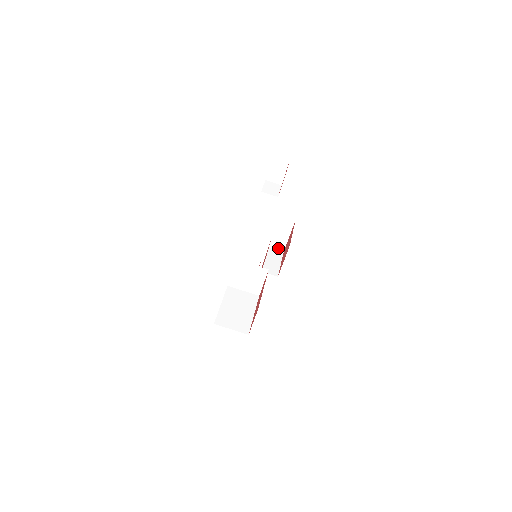
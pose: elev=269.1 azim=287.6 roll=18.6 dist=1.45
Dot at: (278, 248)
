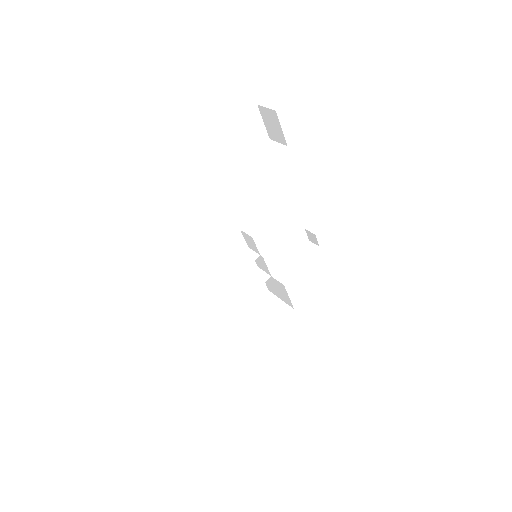
Dot at: (262, 332)
